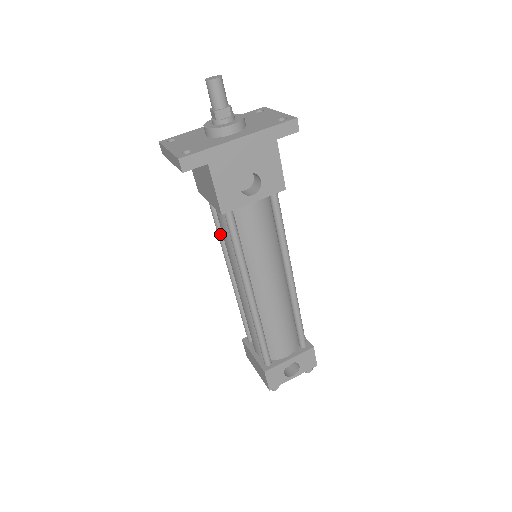
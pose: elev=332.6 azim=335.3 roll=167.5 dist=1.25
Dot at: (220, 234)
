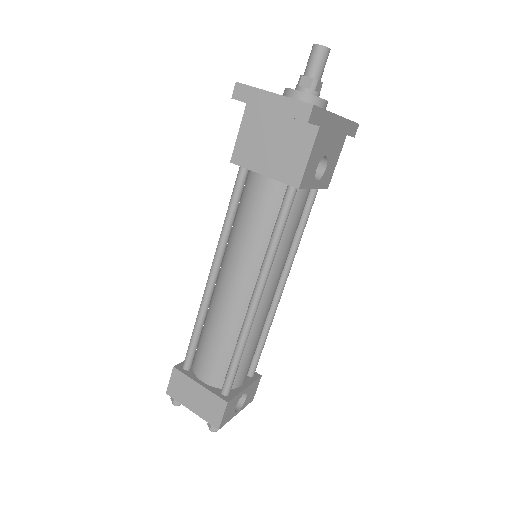
Dot at: (231, 220)
